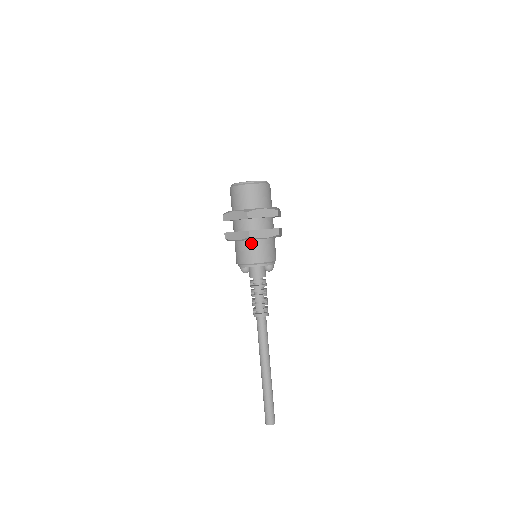
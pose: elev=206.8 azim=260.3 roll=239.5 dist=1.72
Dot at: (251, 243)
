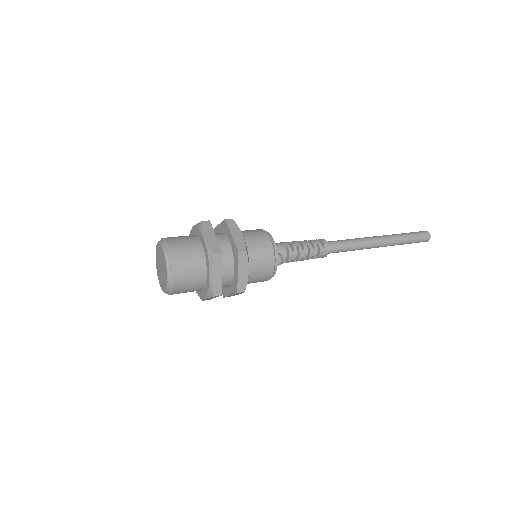
Dot at: occluded
